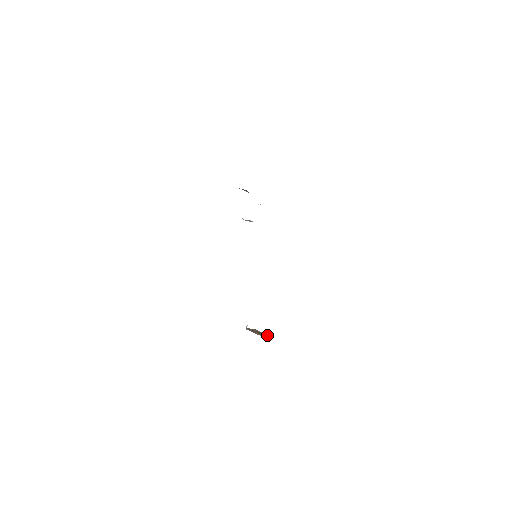
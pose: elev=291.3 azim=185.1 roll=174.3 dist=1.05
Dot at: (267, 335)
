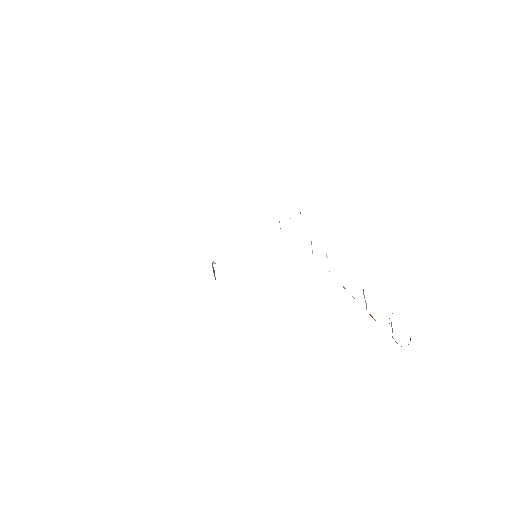
Dot at: (215, 277)
